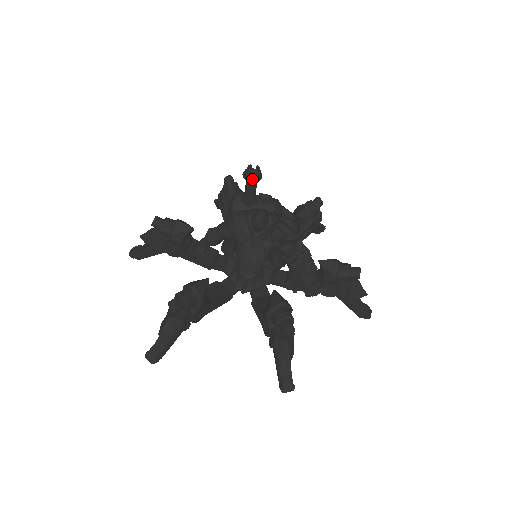
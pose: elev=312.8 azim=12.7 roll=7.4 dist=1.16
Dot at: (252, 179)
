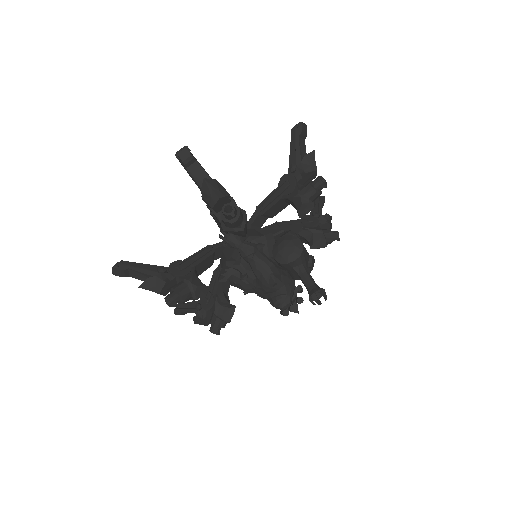
Dot at: (312, 303)
